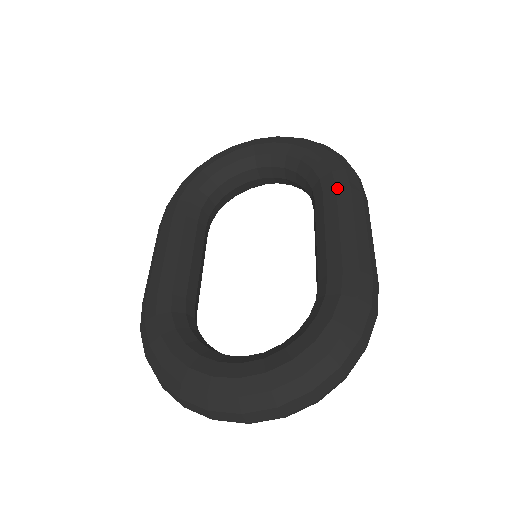
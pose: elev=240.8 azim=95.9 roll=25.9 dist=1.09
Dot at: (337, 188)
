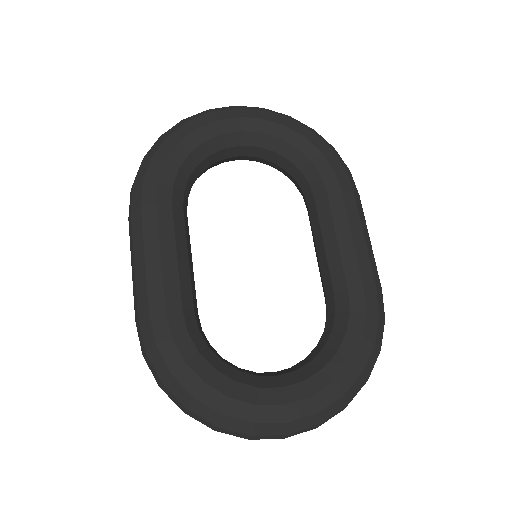
Dot at: (343, 192)
